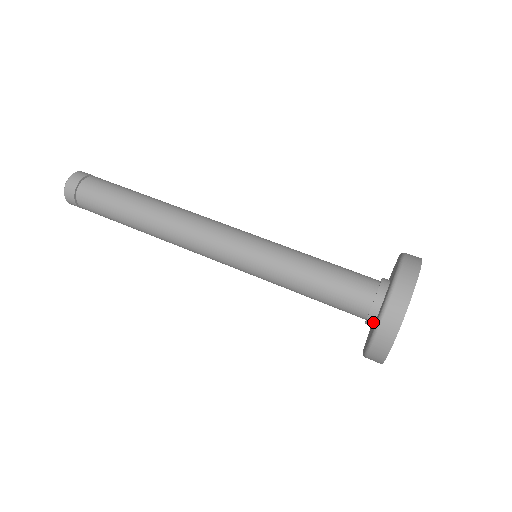
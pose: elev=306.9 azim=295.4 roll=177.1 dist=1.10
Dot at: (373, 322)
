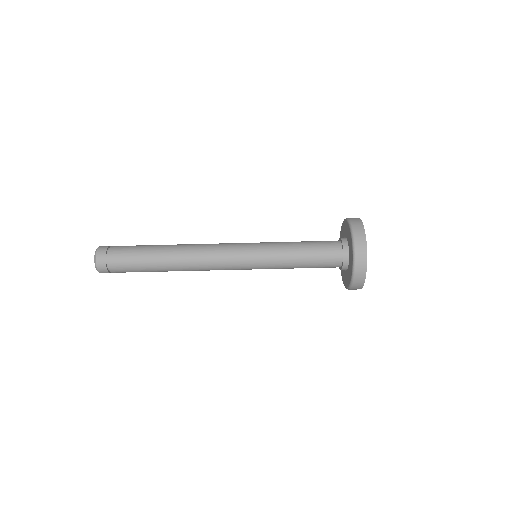
Dot at: (345, 270)
